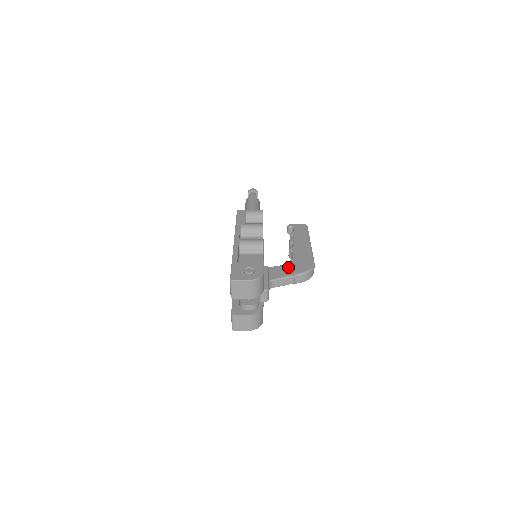
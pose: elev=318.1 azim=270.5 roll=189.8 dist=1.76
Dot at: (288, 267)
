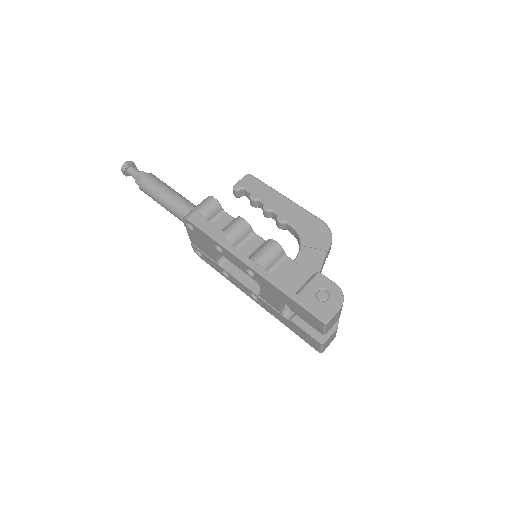
Dot at: (310, 246)
